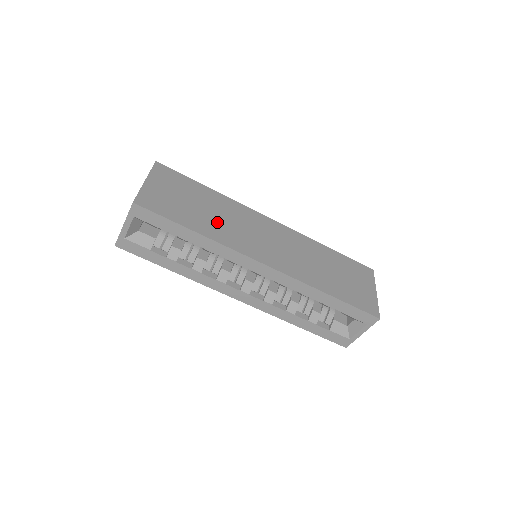
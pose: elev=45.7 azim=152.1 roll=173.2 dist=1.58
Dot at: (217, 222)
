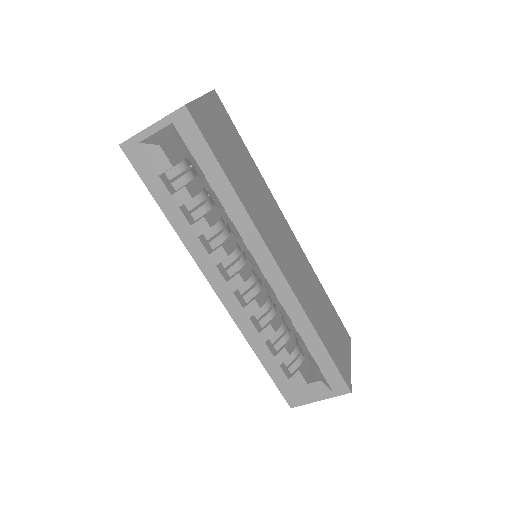
Dot at: (250, 191)
